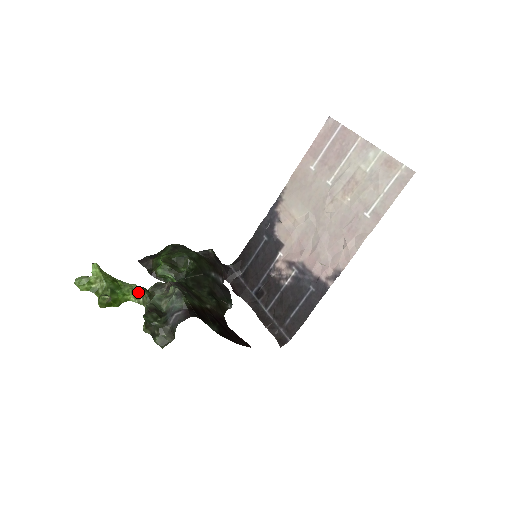
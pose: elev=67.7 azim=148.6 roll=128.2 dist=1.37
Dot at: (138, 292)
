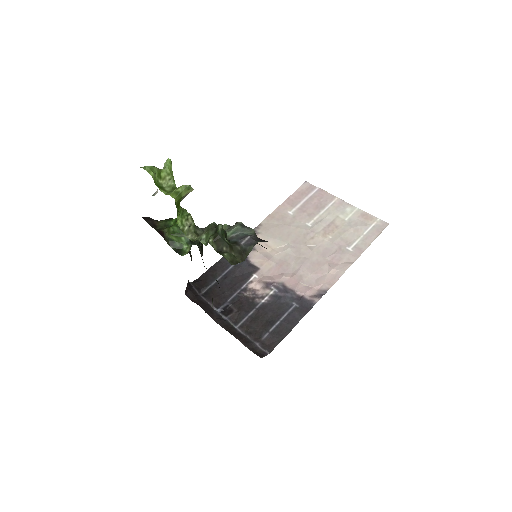
Dot at: (187, 218)
